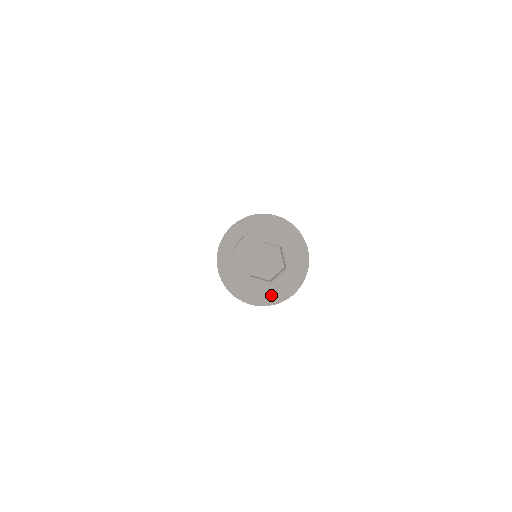
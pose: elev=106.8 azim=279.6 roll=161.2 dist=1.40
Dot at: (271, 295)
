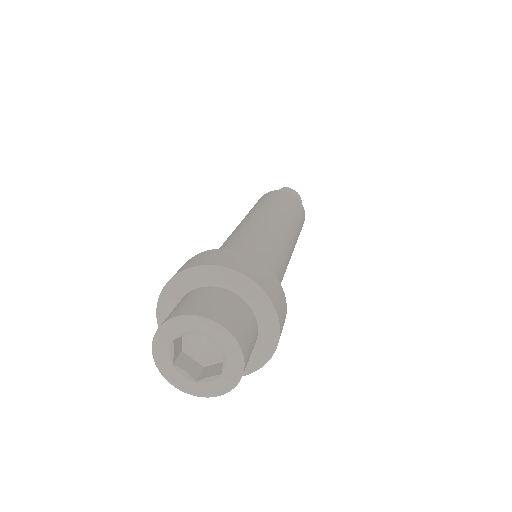
Dot at: (191, 394)
